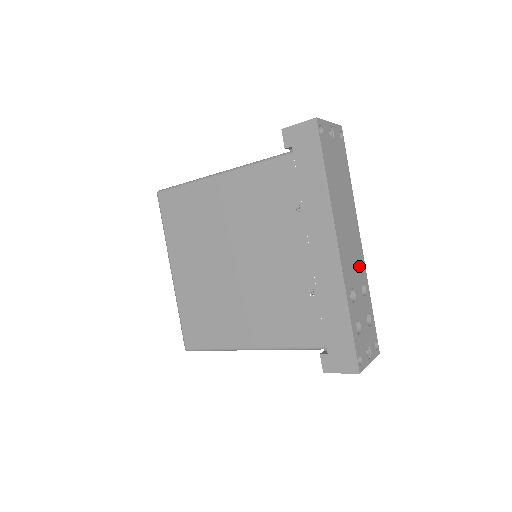
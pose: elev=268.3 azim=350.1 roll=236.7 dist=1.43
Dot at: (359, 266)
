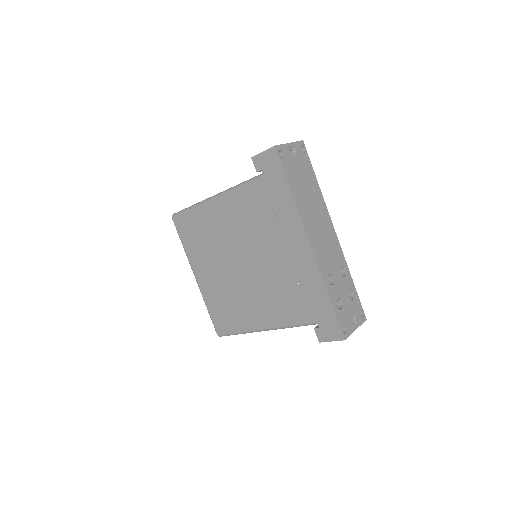
Dot at: (335, 253)
